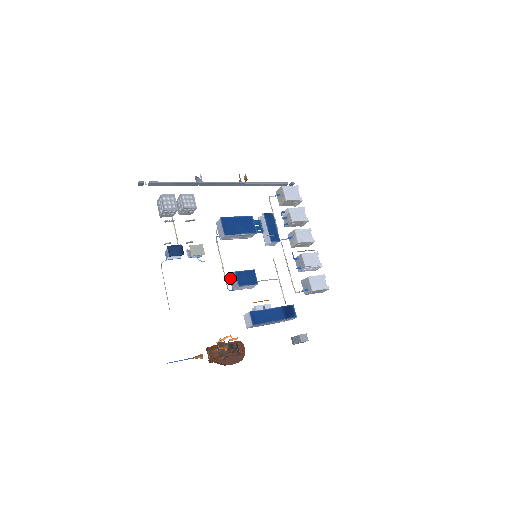
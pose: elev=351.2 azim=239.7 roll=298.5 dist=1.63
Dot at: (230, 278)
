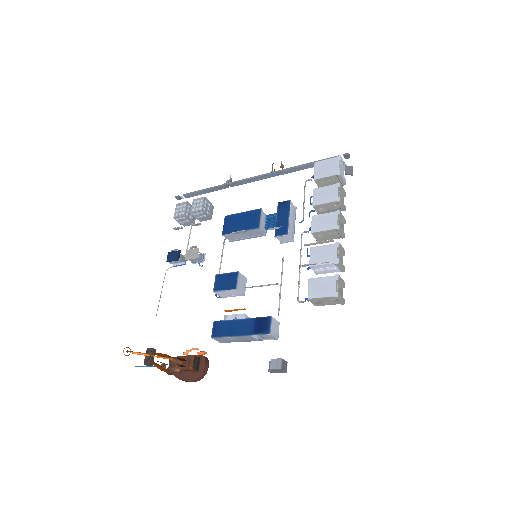
Dot at: occluded
